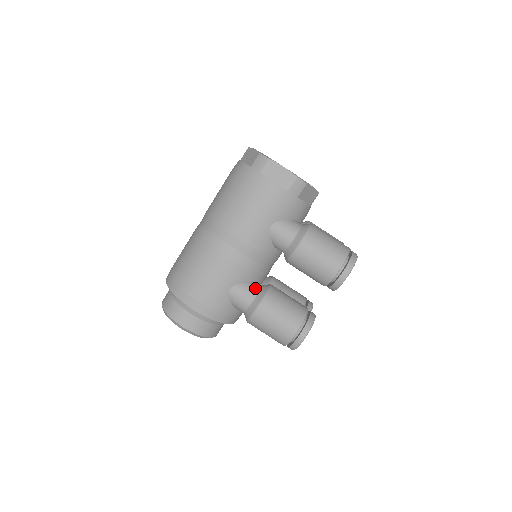
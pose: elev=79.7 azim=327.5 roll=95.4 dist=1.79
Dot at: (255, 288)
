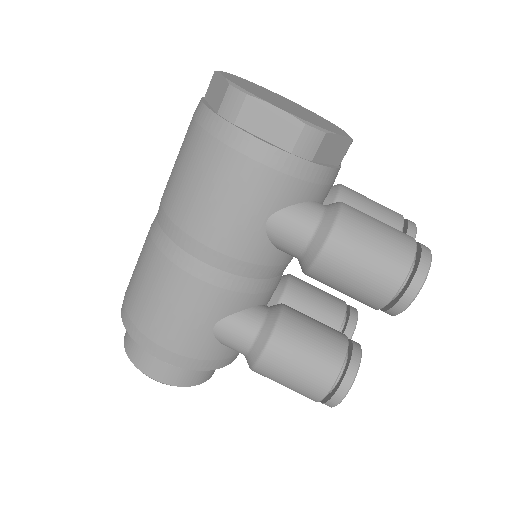
Dot at: (255, 319)
